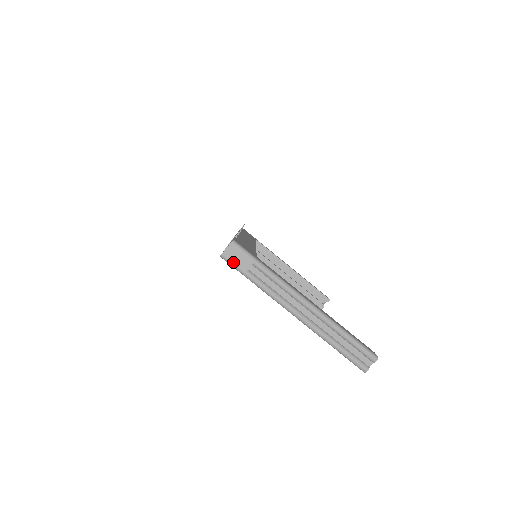
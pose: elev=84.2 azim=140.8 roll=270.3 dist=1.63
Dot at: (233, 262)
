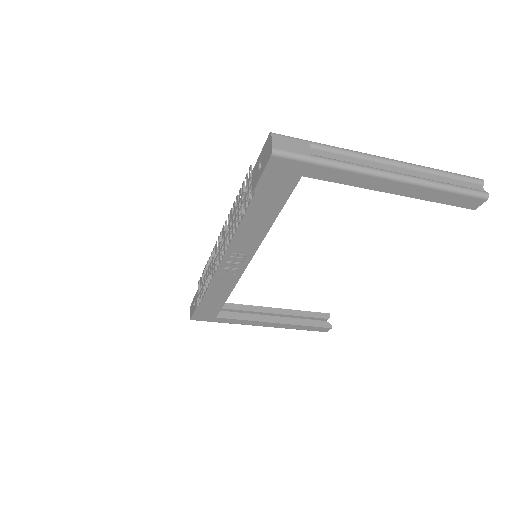
Dot at: (290, 151)
